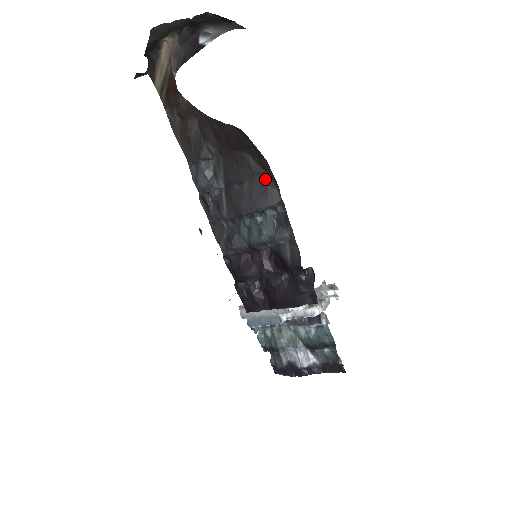
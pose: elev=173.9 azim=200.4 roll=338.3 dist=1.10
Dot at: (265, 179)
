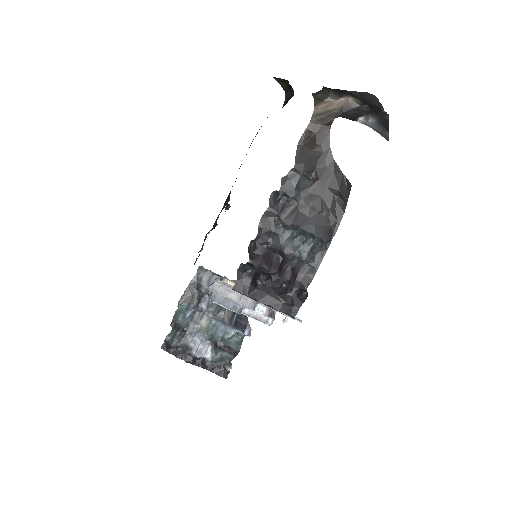
Dot at: (332, 221)
